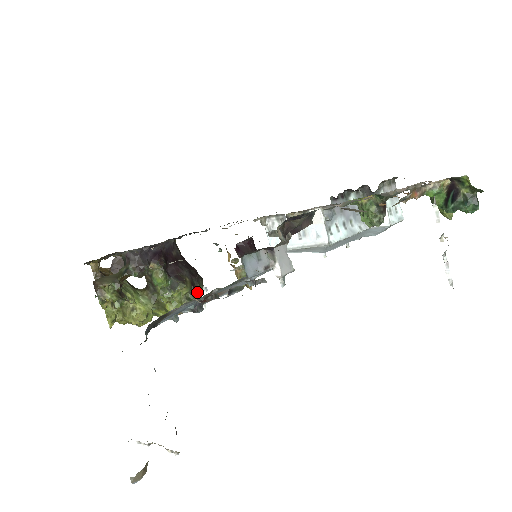
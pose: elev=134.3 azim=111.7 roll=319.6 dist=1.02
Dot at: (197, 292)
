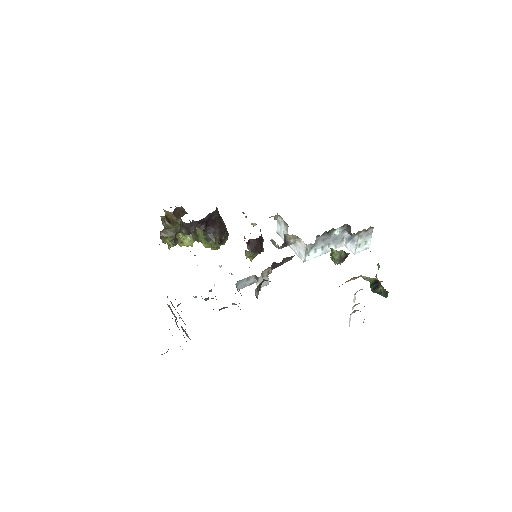
Dot at: (222, 242)
